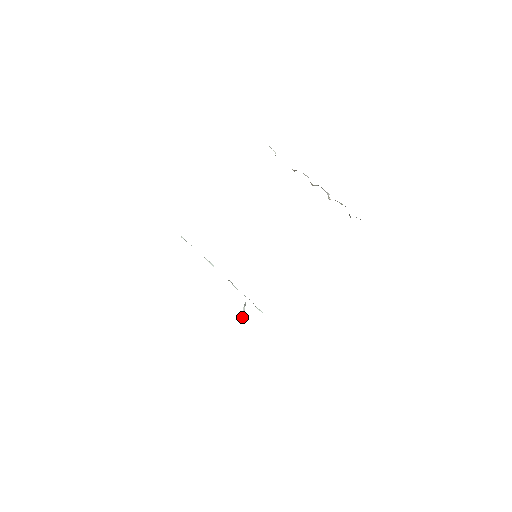
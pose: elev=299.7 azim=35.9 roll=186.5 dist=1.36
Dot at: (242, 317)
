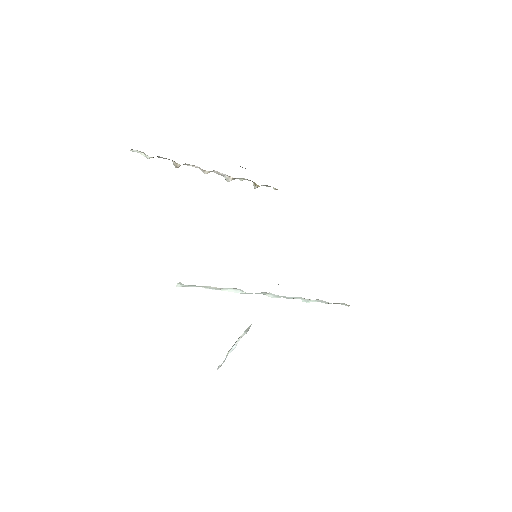
Dot at: (224, 361)
